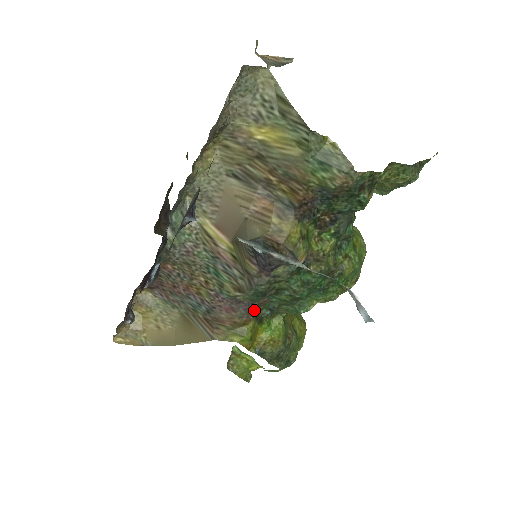
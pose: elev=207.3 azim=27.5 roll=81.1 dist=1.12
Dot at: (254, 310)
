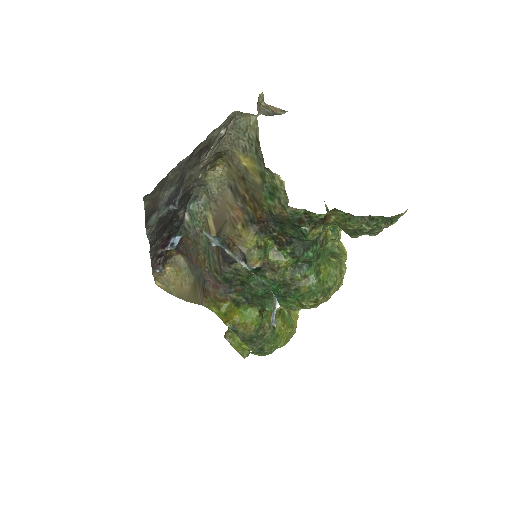
Dot at: (232, 293)
